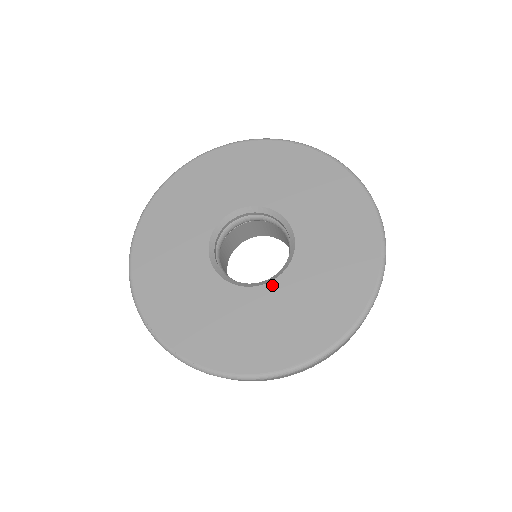
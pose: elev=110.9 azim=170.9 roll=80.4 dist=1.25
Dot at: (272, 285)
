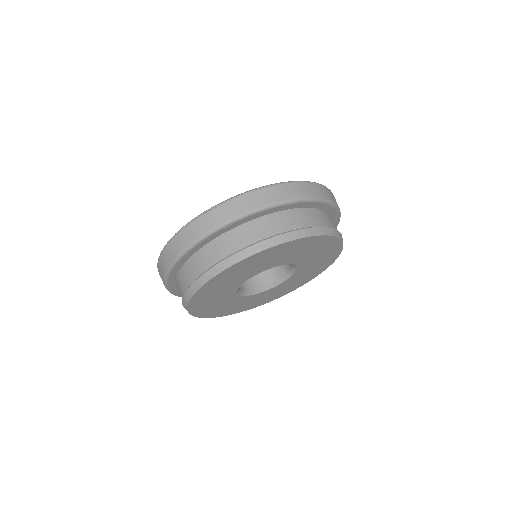
Dot at: occluded
